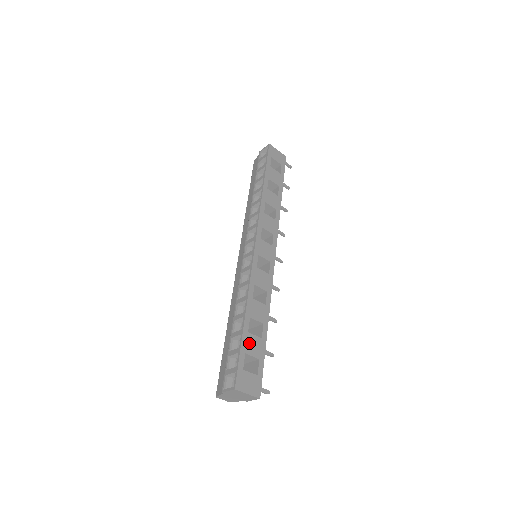
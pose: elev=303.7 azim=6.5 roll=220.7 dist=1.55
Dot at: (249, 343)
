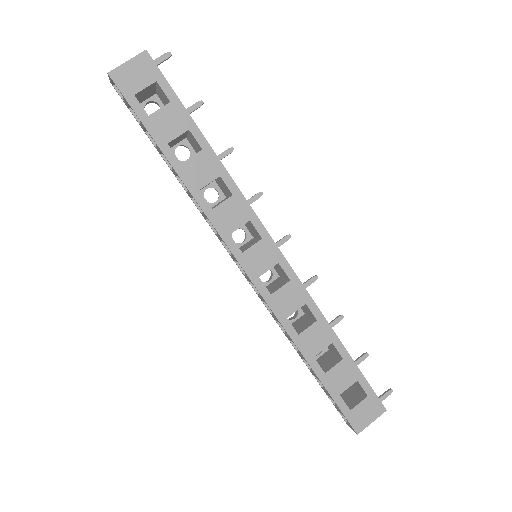
Dot at: (335, 381)
